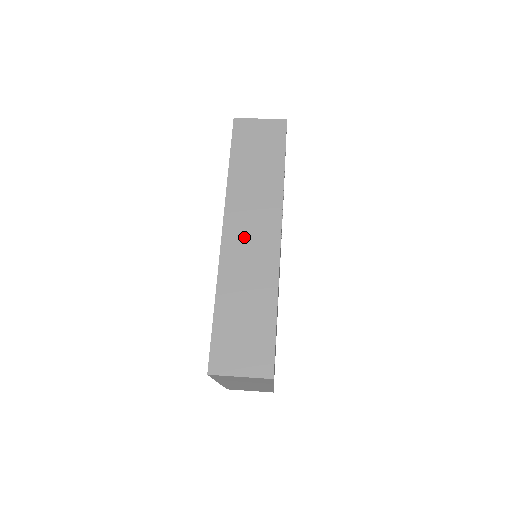
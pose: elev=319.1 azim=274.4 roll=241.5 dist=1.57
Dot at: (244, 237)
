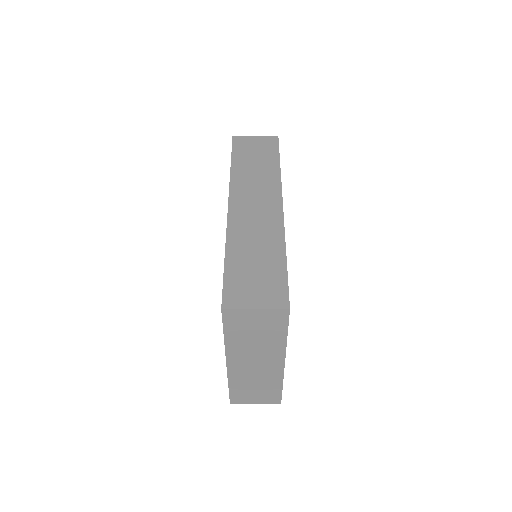
Dot at: (249, 208)
